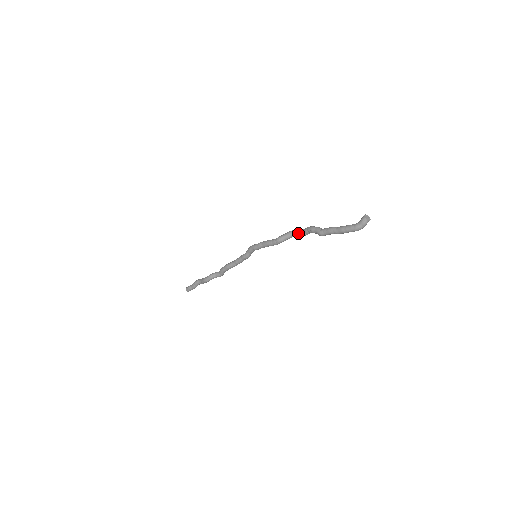
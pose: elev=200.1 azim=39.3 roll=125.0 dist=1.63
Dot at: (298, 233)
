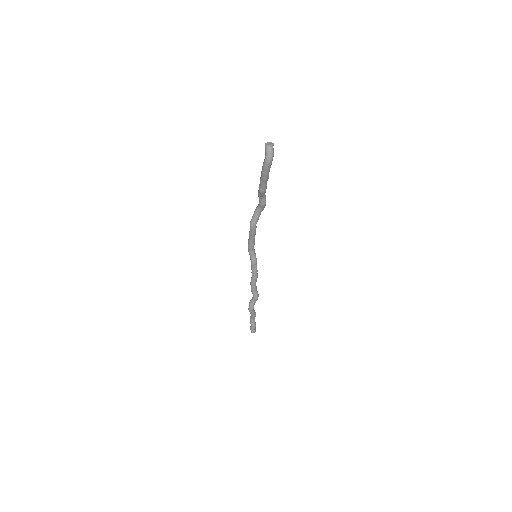
Dot at: (258, 207)
